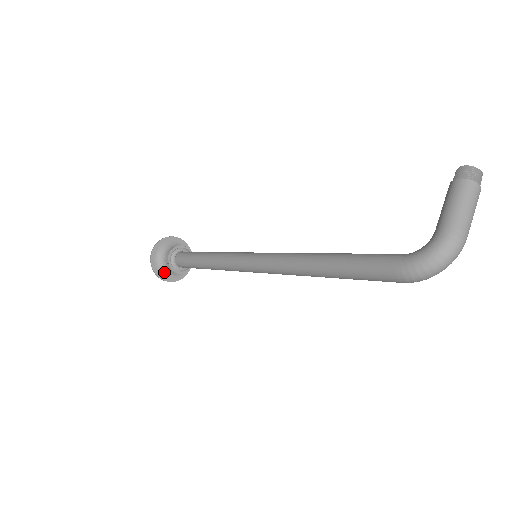
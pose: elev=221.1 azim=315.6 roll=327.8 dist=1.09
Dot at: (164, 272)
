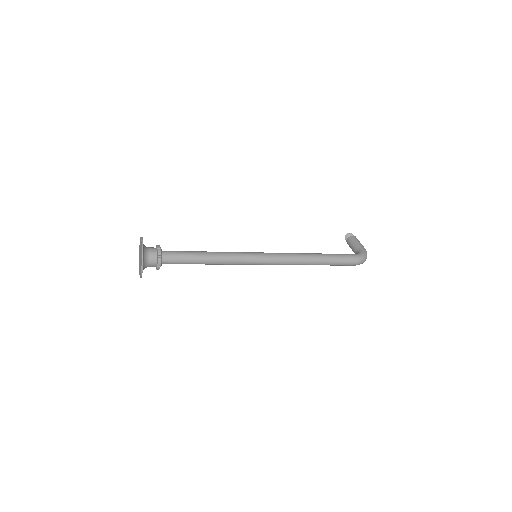
Dot at: (143, 264)
